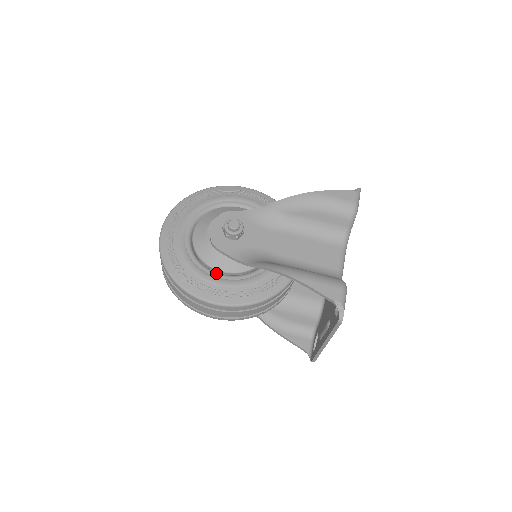
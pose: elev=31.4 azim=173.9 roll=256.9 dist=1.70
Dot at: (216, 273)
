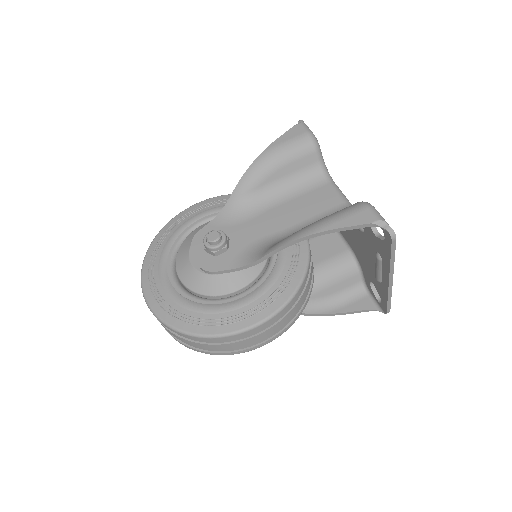
Dot at: (233, 296)
